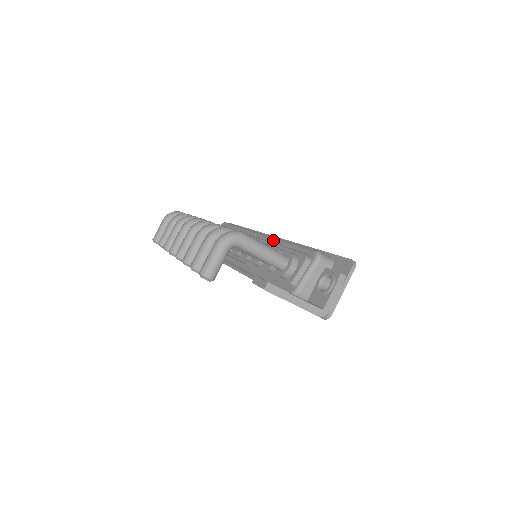
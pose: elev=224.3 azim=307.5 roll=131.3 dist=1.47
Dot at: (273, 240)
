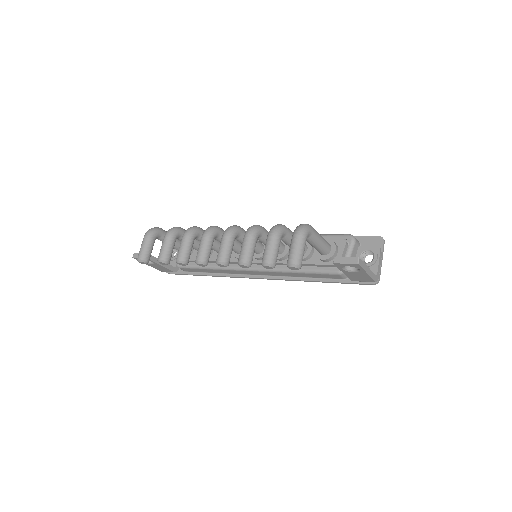
Dot at: occluded
